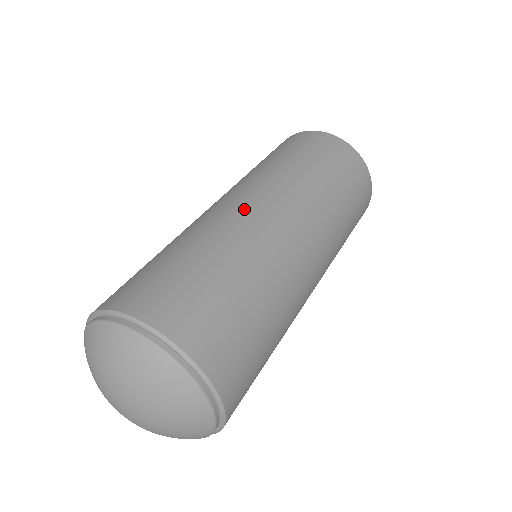
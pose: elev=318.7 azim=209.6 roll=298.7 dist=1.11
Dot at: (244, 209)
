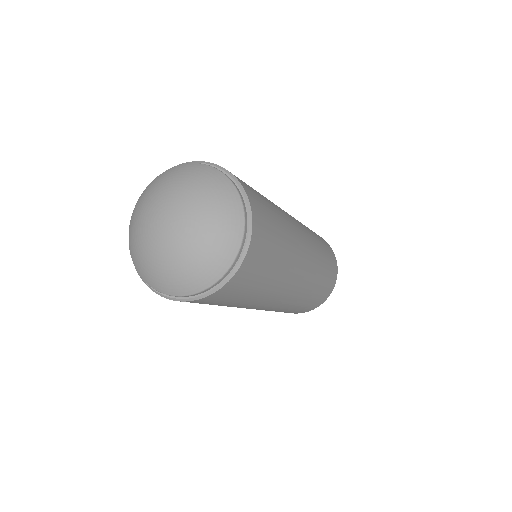
Dot at: occluded
